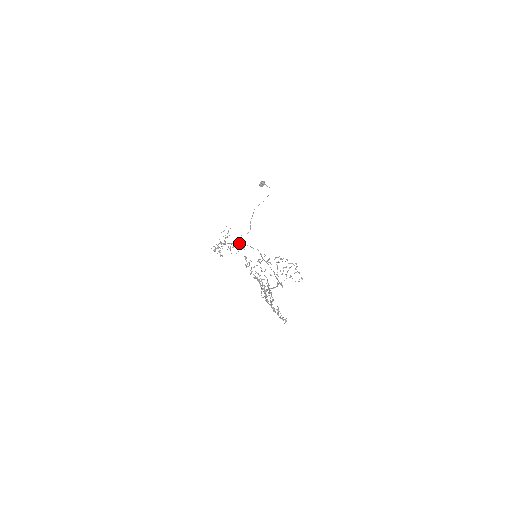
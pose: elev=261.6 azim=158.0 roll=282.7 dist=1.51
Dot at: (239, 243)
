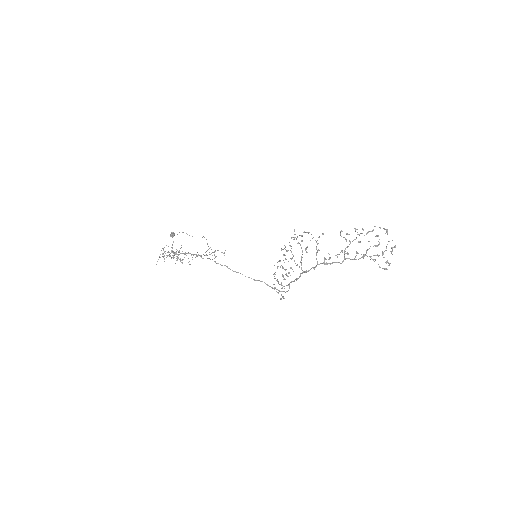
Dot at: occluded
